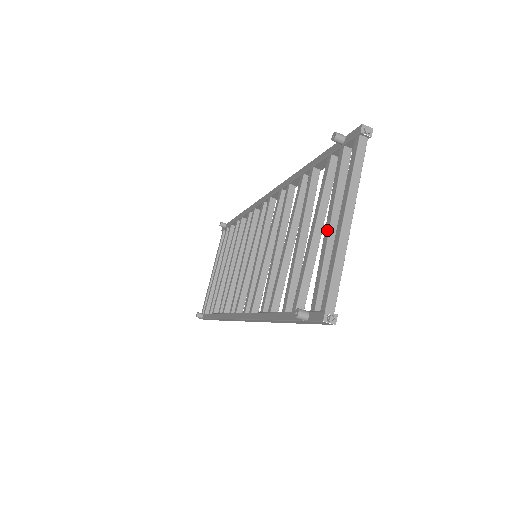
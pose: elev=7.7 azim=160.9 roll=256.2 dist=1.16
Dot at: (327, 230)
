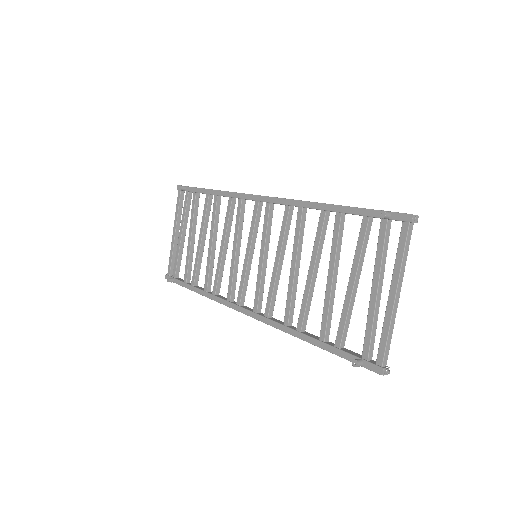
Dot at: (374, 295)
